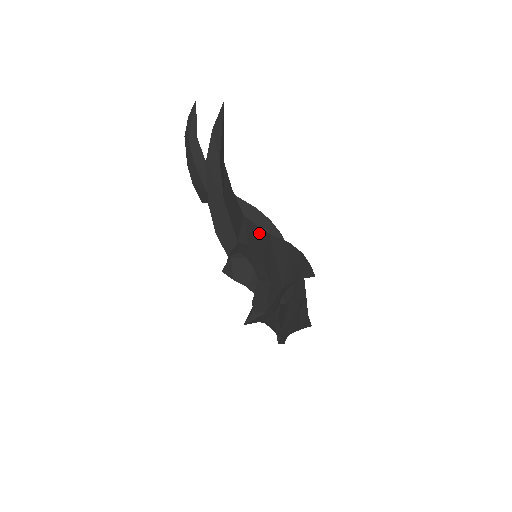
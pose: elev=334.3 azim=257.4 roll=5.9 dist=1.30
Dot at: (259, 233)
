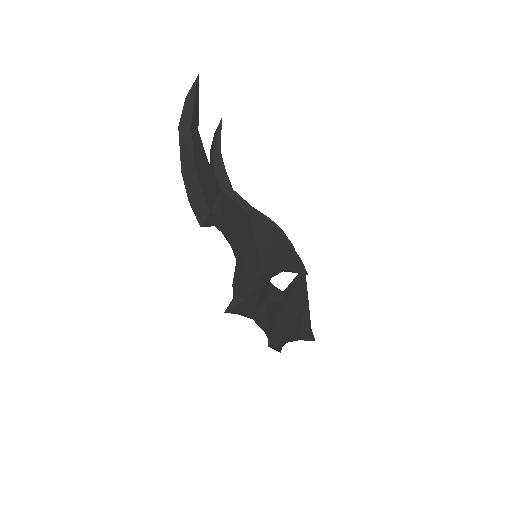
Dot at: (237, 210)
